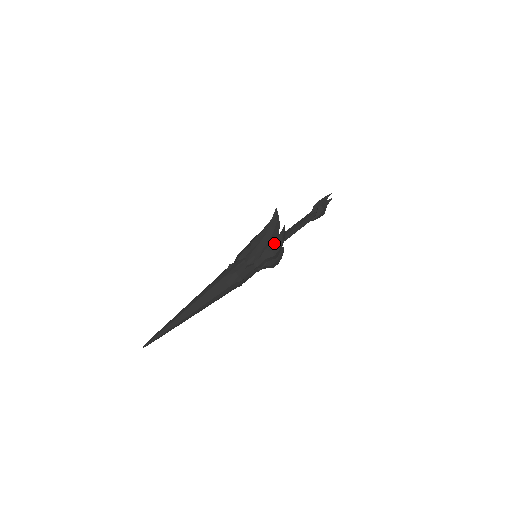
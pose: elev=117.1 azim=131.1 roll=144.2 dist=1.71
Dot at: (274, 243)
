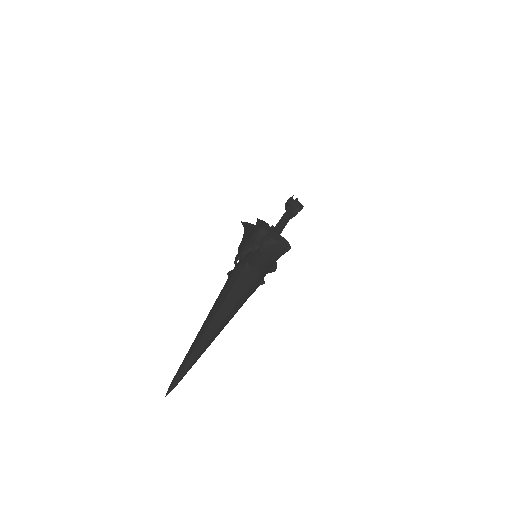
Dot at: (254, 226)
